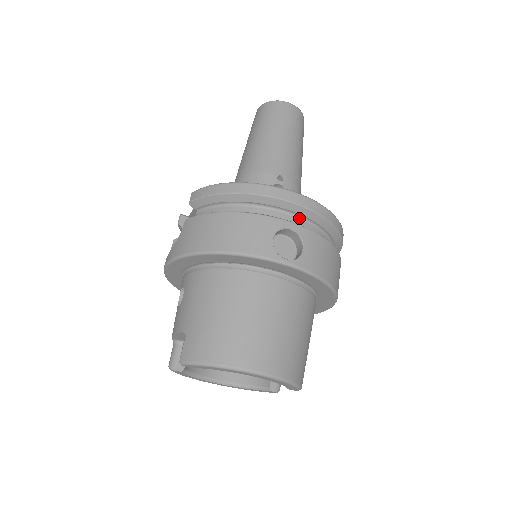
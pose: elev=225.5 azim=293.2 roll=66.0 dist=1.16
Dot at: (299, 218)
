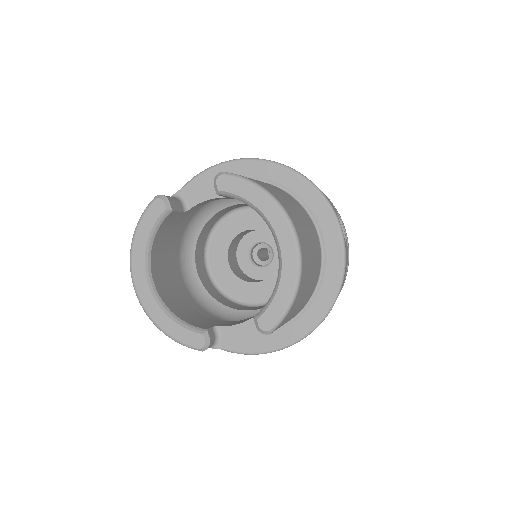
Dot at: occluded
